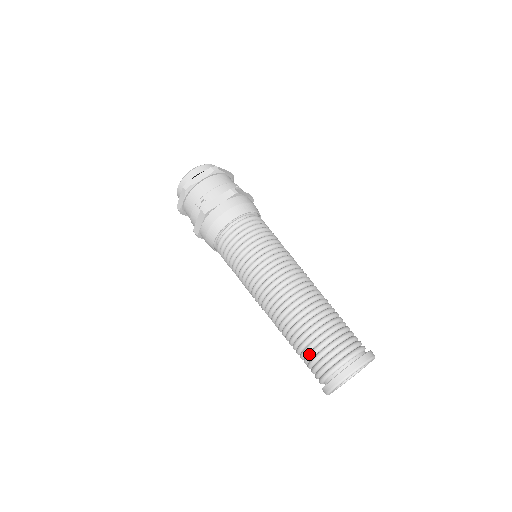
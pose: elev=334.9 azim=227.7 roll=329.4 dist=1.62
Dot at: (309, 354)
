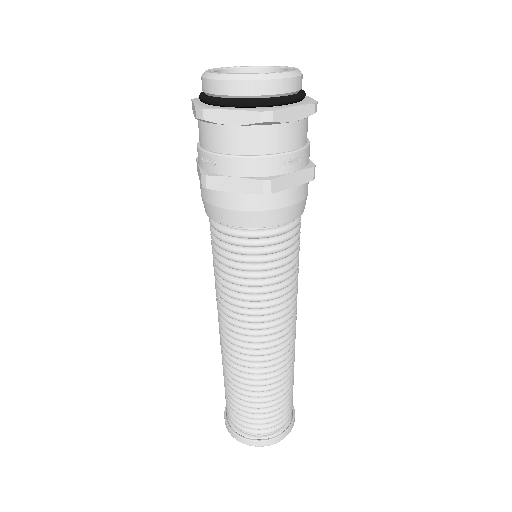
Dot at: (226, 394)
